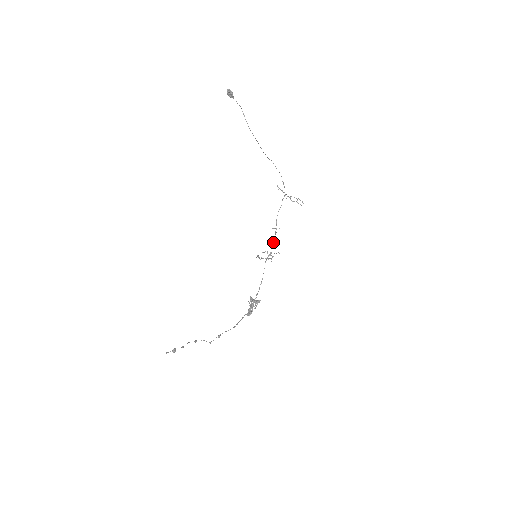
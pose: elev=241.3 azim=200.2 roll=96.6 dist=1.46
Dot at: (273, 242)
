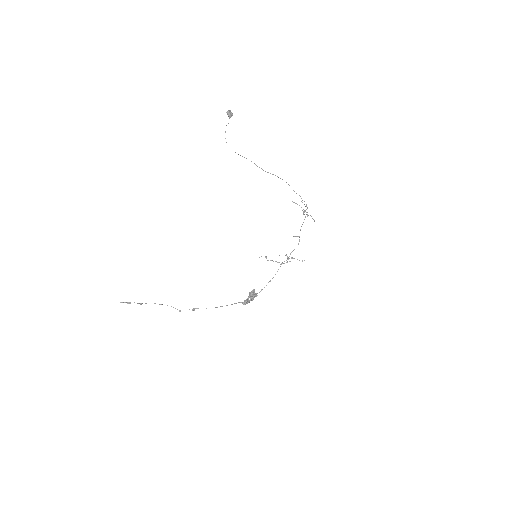
Dot at: (294, 249)
